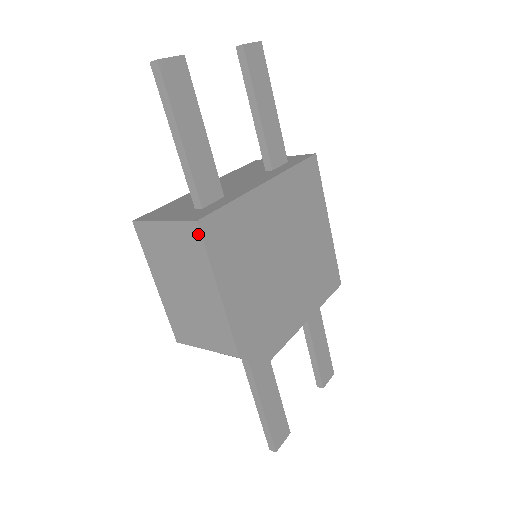
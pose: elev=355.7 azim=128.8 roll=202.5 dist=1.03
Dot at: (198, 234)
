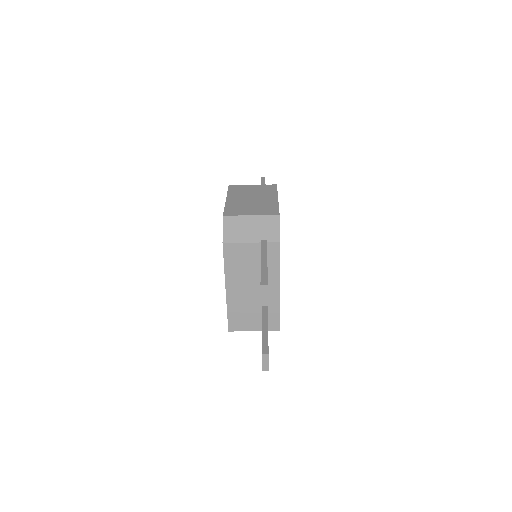
Dot at: (275, 187)
